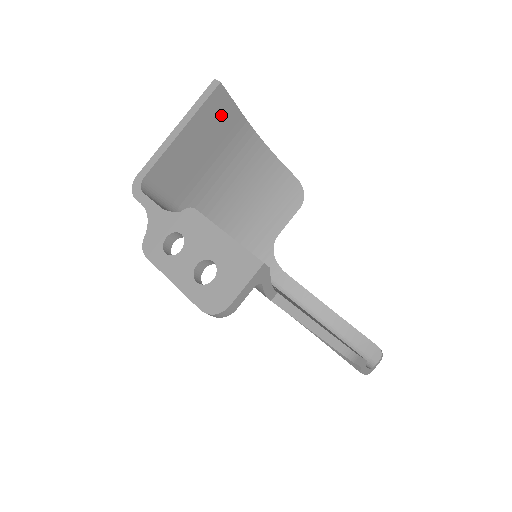
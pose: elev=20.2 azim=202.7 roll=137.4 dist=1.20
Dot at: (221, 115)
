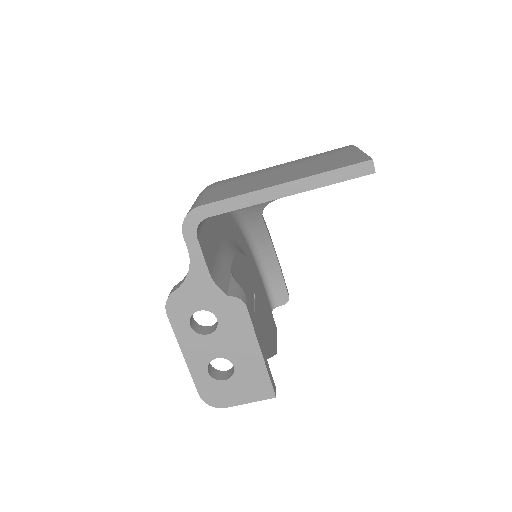
Dot at: occluded
